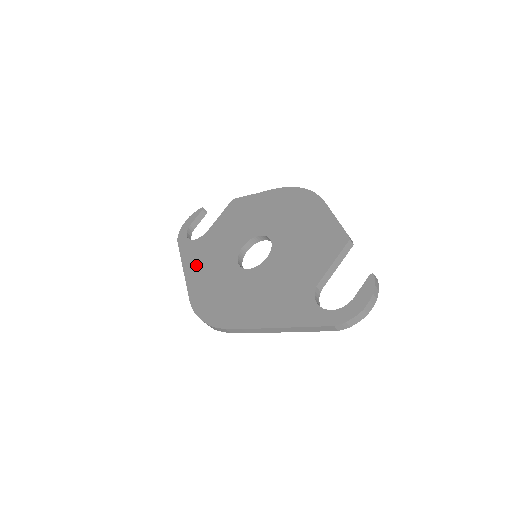
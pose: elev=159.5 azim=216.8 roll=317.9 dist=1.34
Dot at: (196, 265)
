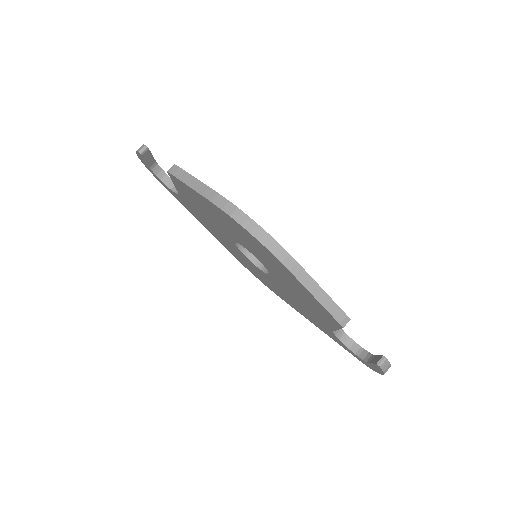
Dot at: (204, 224)
